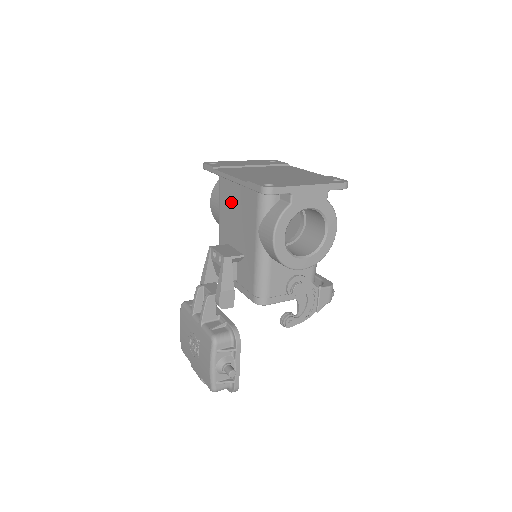
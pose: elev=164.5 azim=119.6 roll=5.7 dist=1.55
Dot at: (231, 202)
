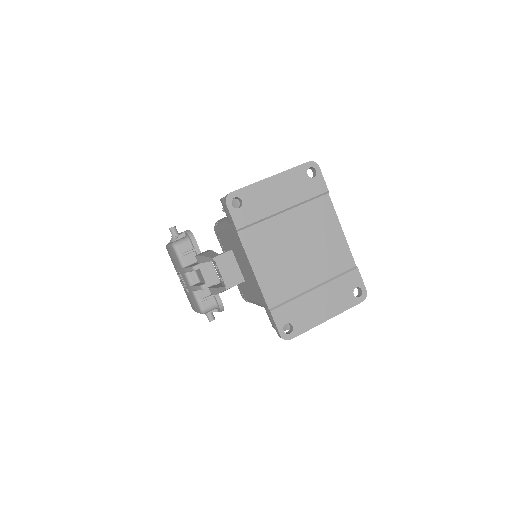
Dot at: occluded
